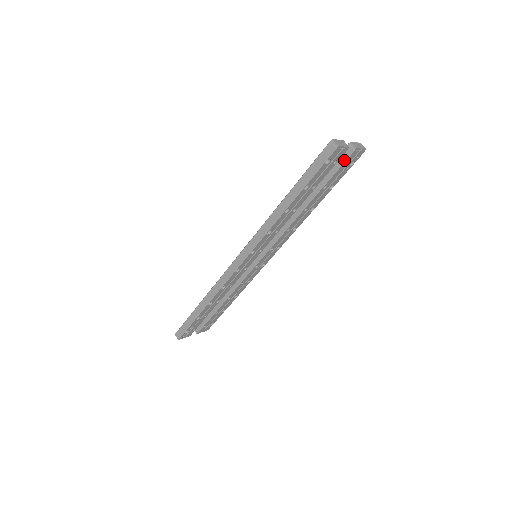
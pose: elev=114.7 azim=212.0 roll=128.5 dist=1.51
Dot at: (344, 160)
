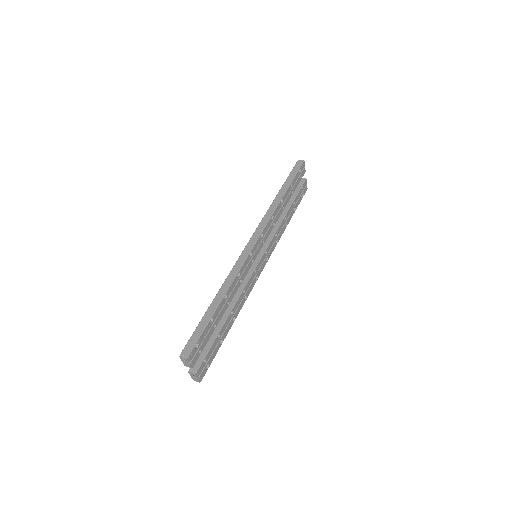
Dot at: (301, 185)
